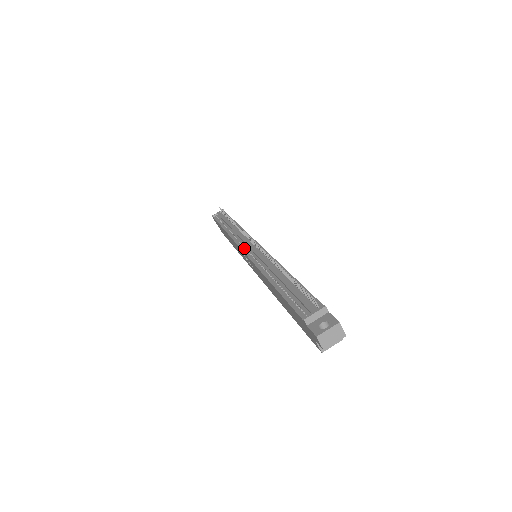
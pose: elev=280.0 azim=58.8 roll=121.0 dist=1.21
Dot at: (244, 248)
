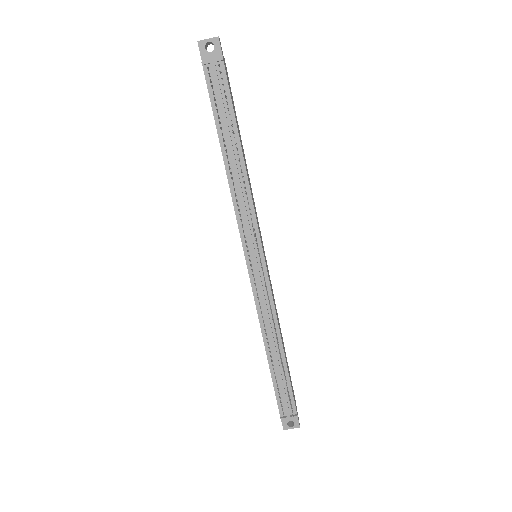
Dot at: (248, 256)
